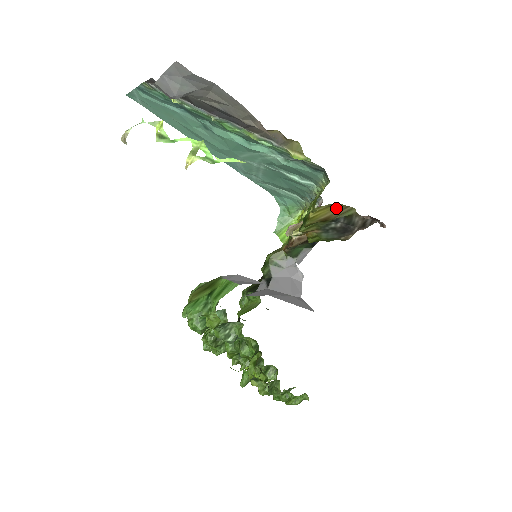
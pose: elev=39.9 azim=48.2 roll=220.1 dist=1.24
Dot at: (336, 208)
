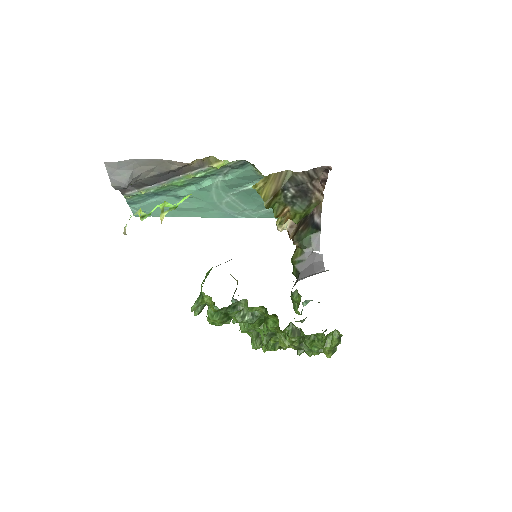
Dot at: (274, 179)
